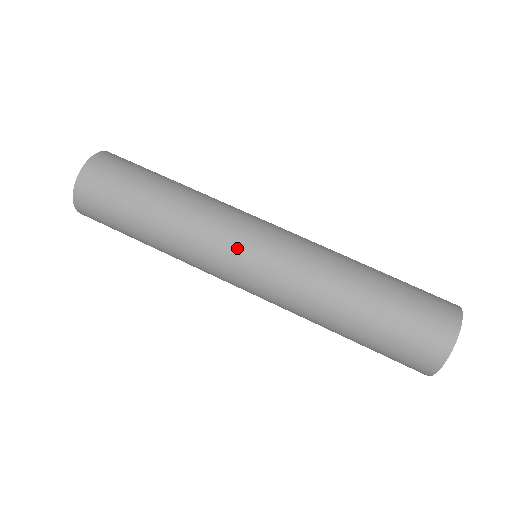
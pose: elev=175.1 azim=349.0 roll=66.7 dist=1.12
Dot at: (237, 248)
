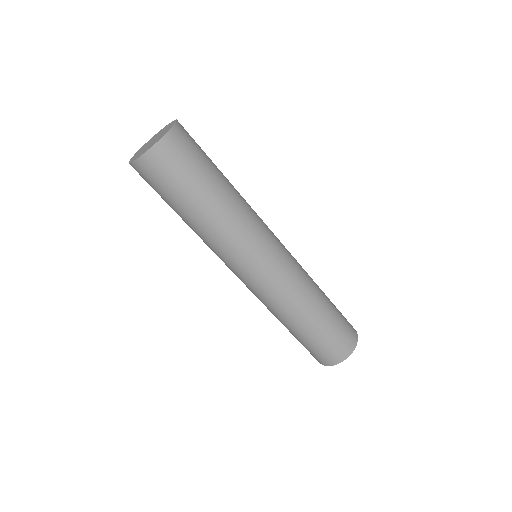
Dot at: (260, 255)
